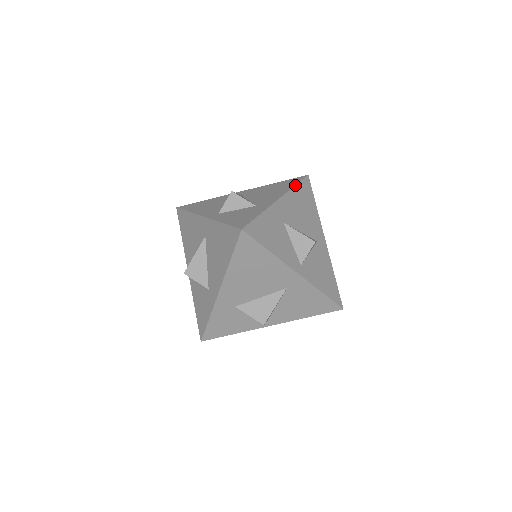
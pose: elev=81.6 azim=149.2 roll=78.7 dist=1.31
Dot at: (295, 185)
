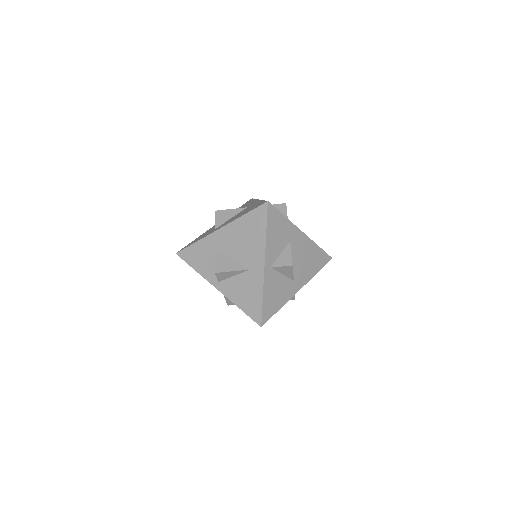
Dot at: occluded
